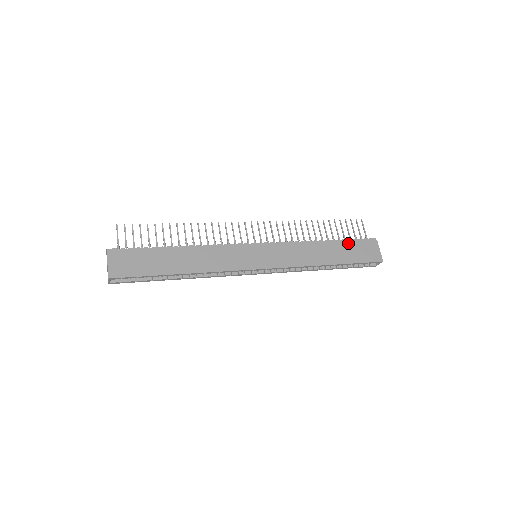
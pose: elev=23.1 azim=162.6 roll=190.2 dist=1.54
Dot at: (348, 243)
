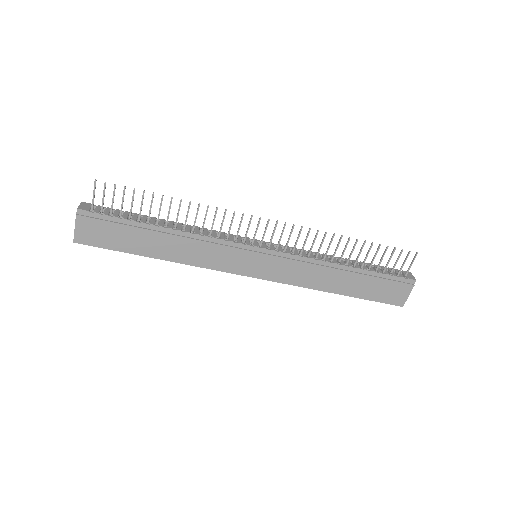
Dot at: (376, 277)
